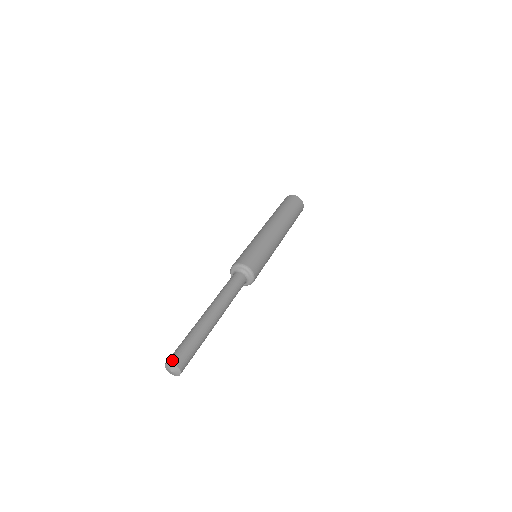
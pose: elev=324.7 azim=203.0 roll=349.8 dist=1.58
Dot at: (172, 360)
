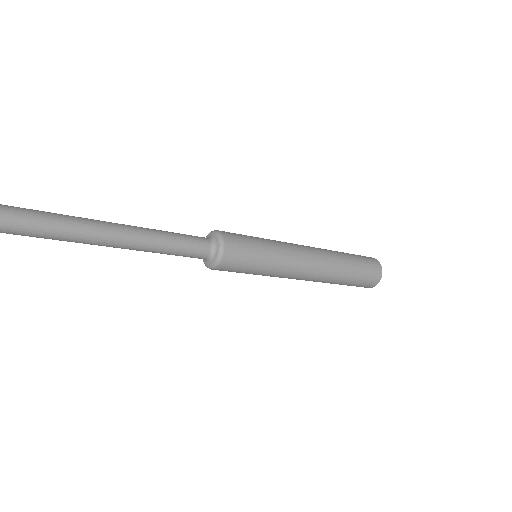
Dot at: out of frame
